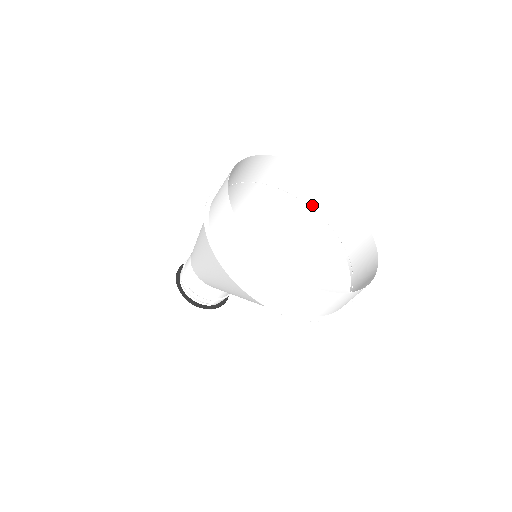
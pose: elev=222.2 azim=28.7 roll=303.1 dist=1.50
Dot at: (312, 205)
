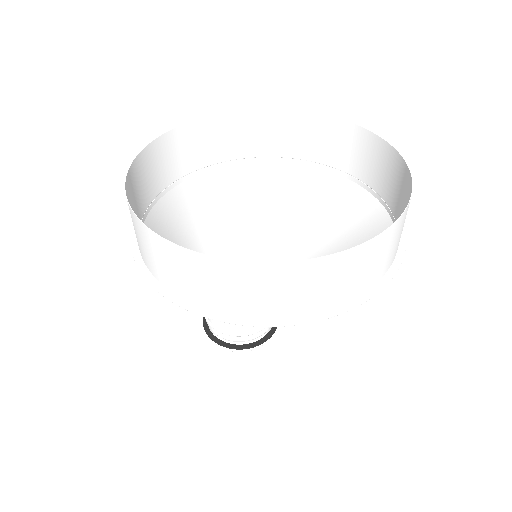
Dot at: (320, 160)
